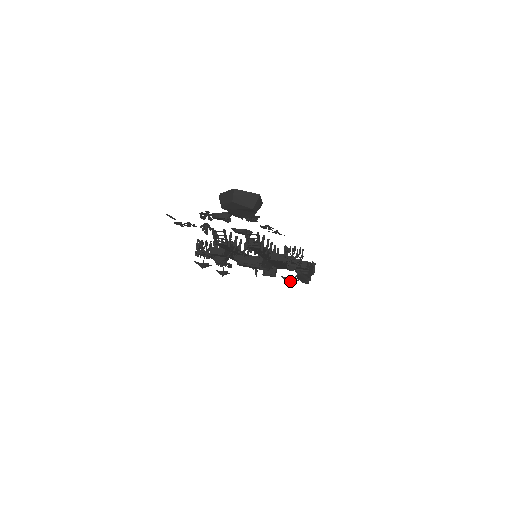
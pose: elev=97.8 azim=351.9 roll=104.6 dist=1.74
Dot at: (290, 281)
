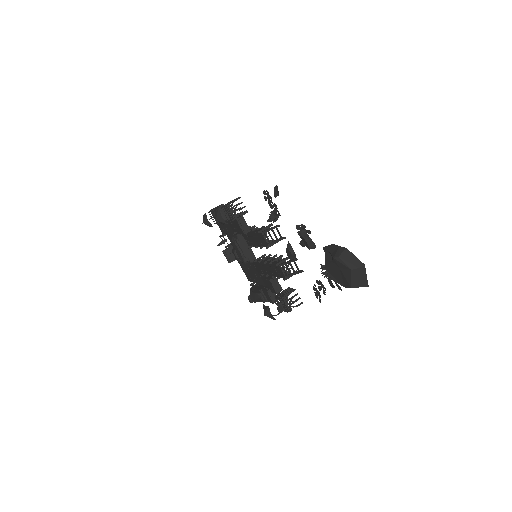
Dot at: (268, 315)
